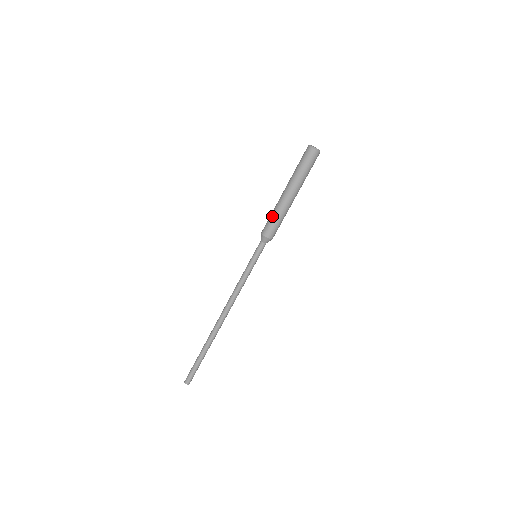
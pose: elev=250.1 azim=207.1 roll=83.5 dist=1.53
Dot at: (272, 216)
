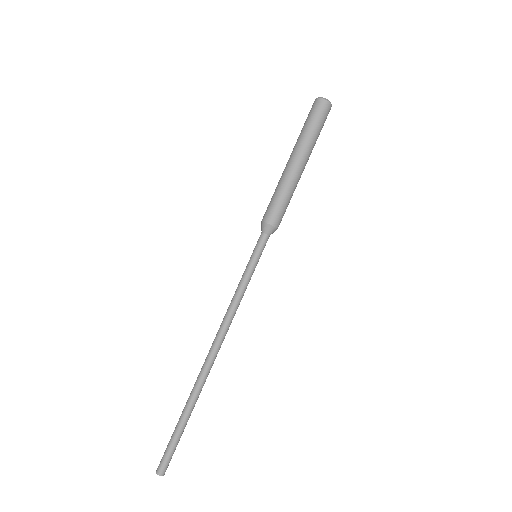
Dot at: (273, 195)
